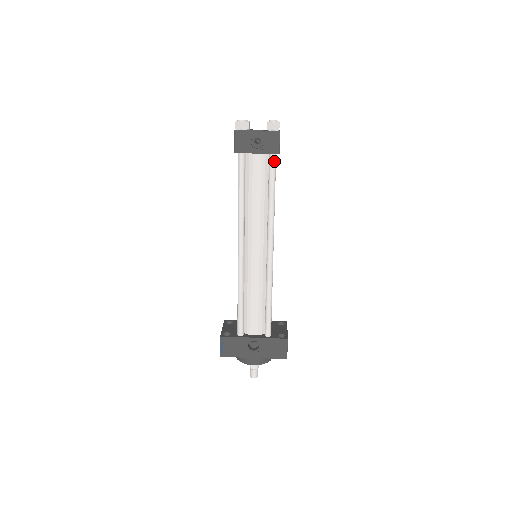
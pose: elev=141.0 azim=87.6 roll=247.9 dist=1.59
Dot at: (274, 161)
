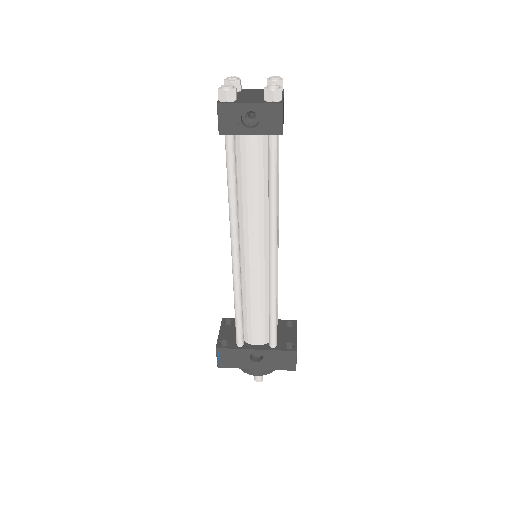
Dot at: (275, 144)
